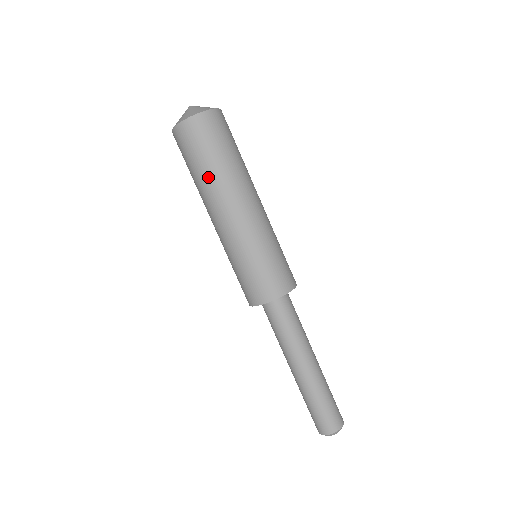
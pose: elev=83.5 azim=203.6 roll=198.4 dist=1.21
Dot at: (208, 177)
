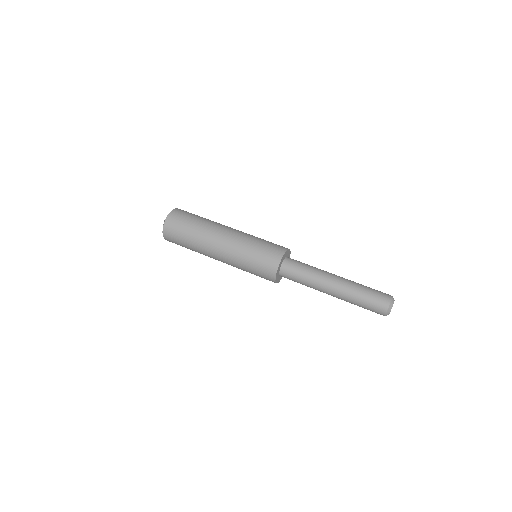
Dot at: (199, 229)
